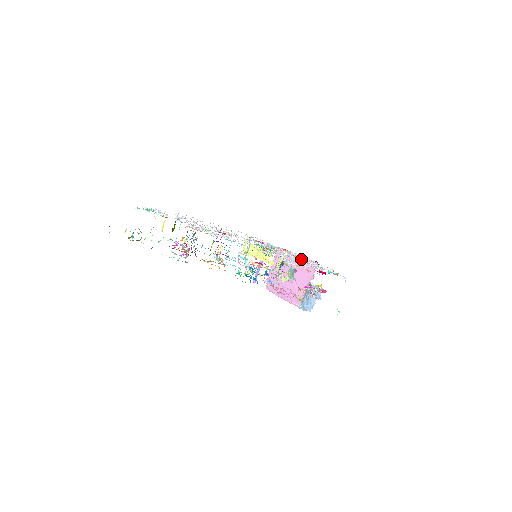
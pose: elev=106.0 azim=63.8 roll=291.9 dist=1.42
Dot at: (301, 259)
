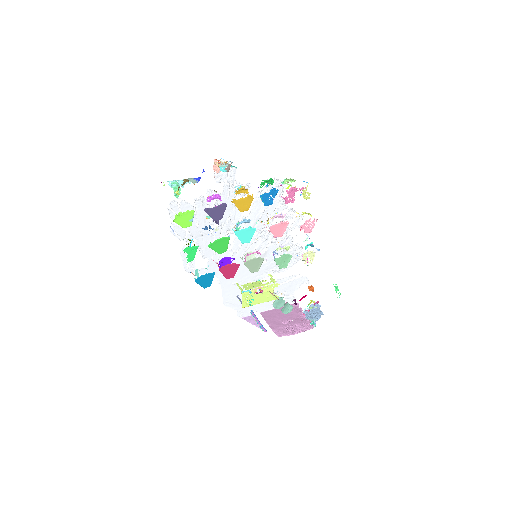
Dot at: (284, 241)
